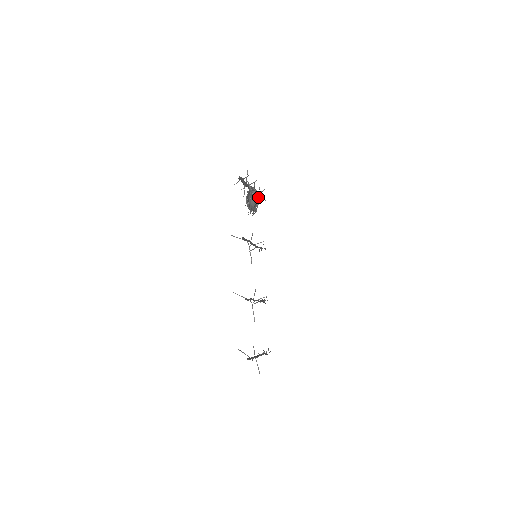
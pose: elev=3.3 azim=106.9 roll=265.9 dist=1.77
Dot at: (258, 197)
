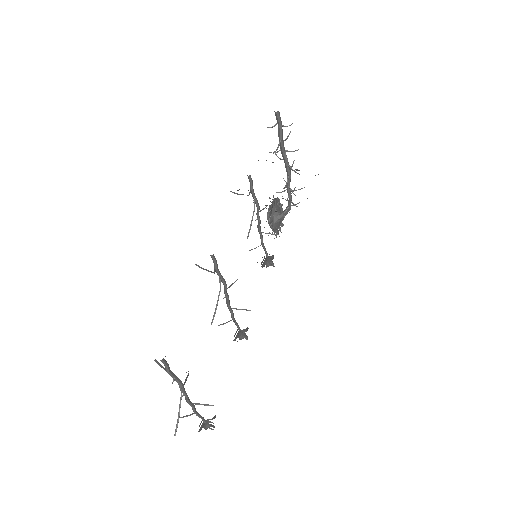
Dot at: (289, 198)
